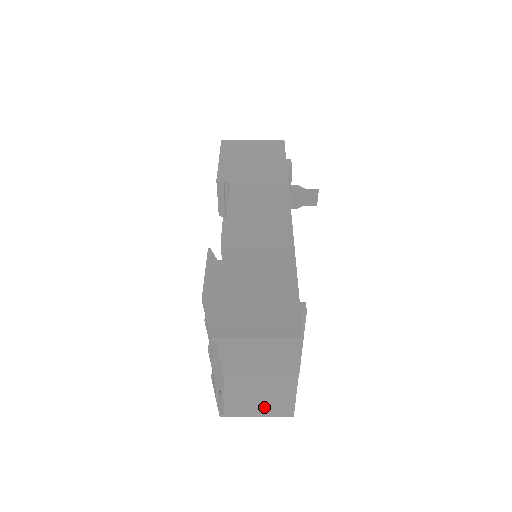
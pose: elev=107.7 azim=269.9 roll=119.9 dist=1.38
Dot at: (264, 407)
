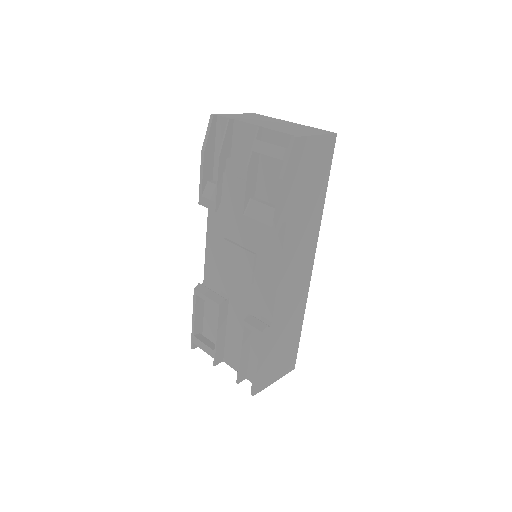
Dot at: (307, 131)
